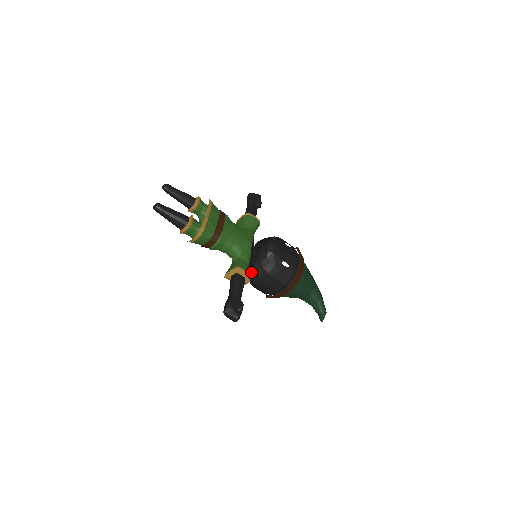
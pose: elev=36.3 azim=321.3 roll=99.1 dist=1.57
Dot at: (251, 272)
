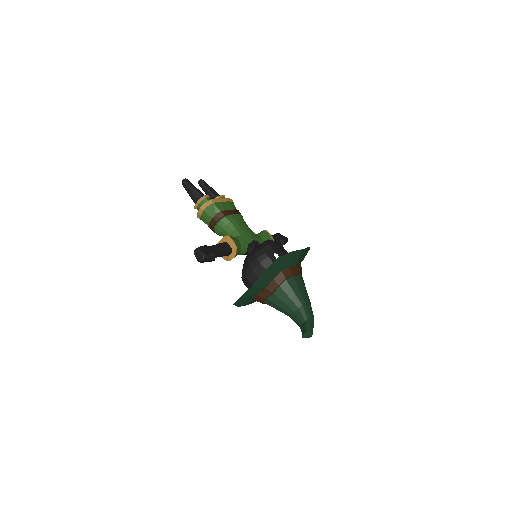
Dot at: (244, 262)
